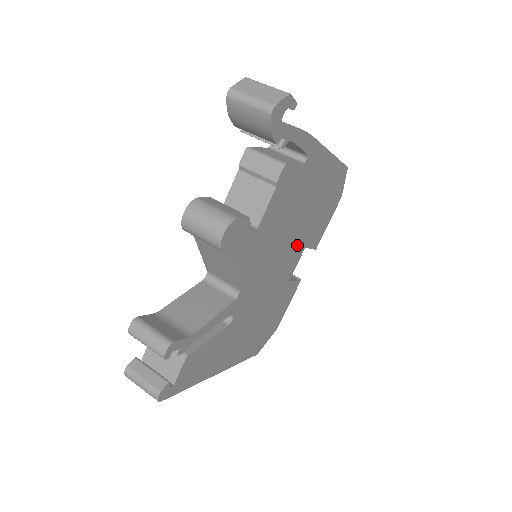
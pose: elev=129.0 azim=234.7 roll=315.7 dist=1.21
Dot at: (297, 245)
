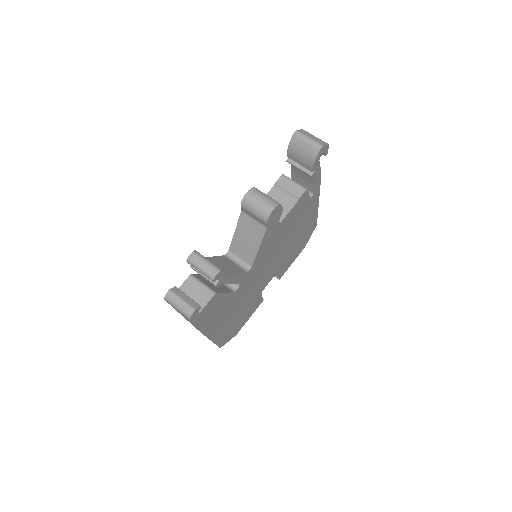
Dot at: (278, 263)
